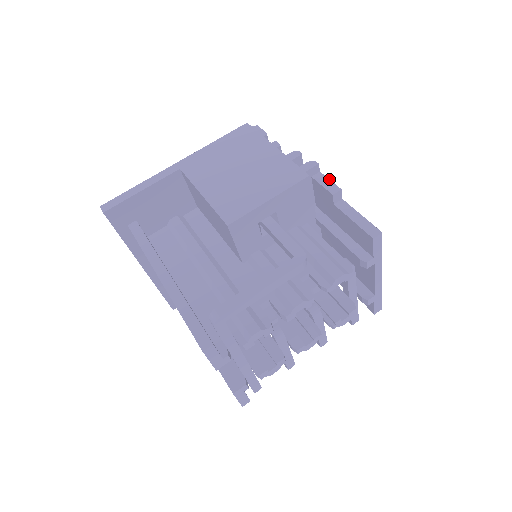
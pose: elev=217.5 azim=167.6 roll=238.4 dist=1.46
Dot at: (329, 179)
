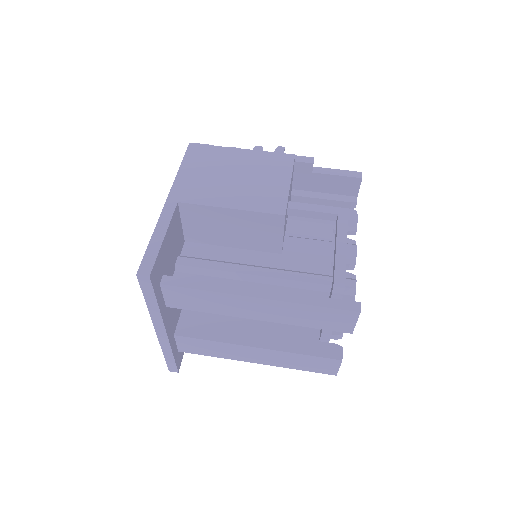
Dot at: occluded
